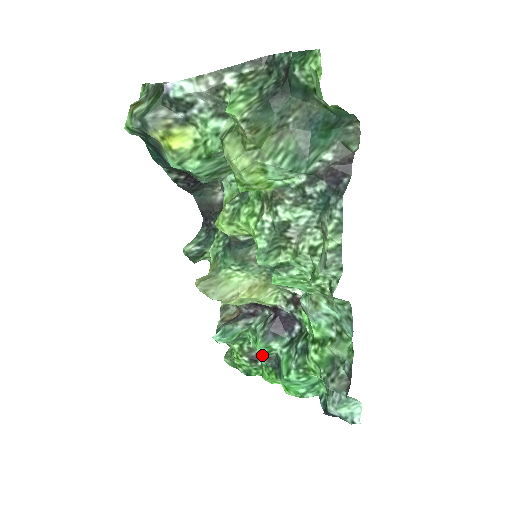
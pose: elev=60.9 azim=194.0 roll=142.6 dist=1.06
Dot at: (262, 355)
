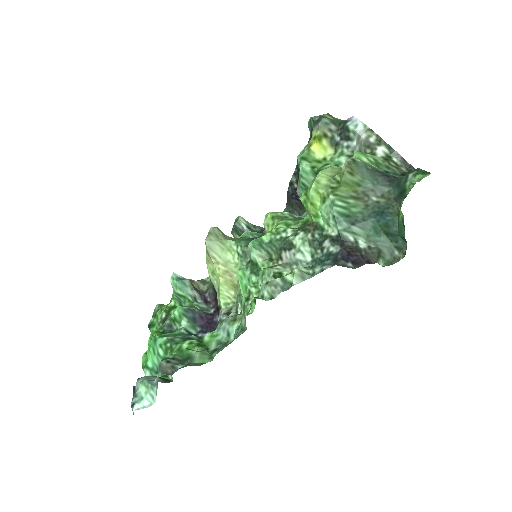
Dot at: (172, 316)
